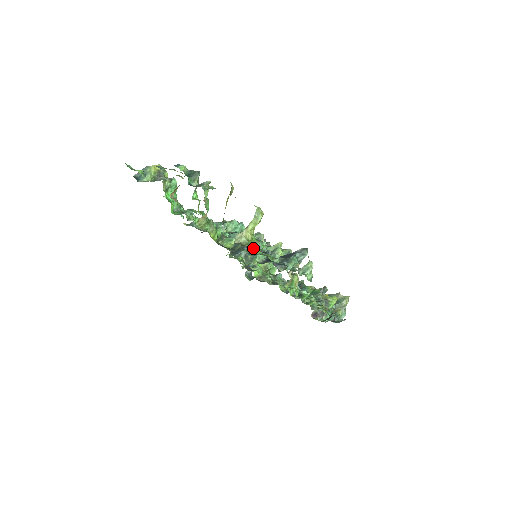
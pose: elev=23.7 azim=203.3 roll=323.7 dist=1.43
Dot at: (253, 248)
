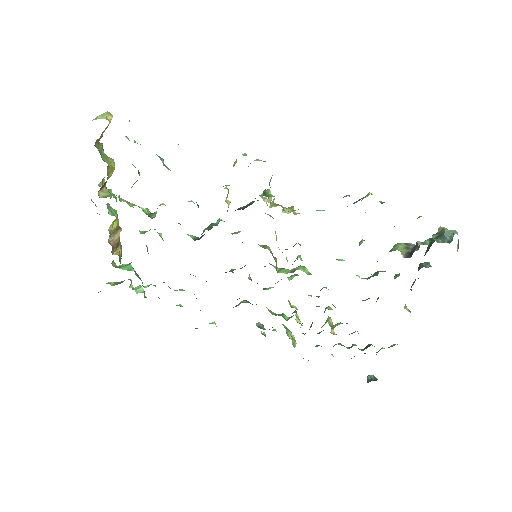
Dot at: occluded
